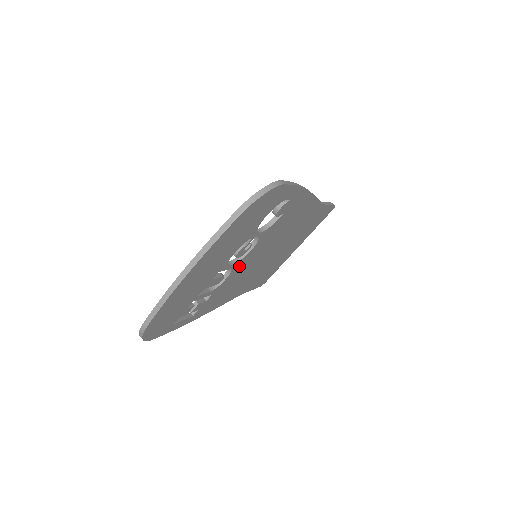
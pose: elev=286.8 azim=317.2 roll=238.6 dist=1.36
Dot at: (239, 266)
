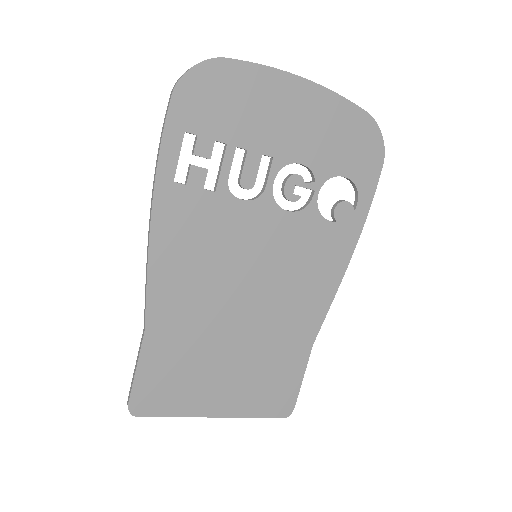
Dot at: (259, 214)
